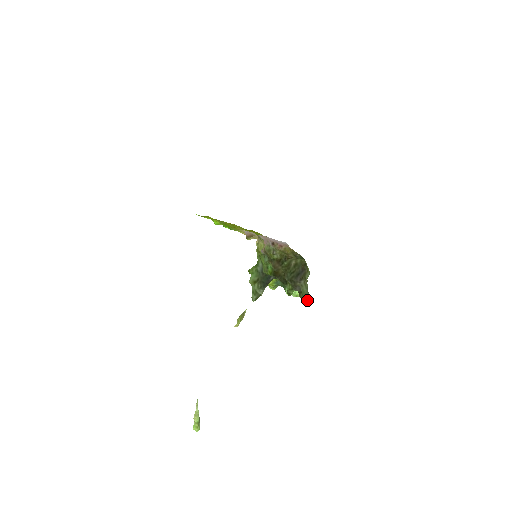
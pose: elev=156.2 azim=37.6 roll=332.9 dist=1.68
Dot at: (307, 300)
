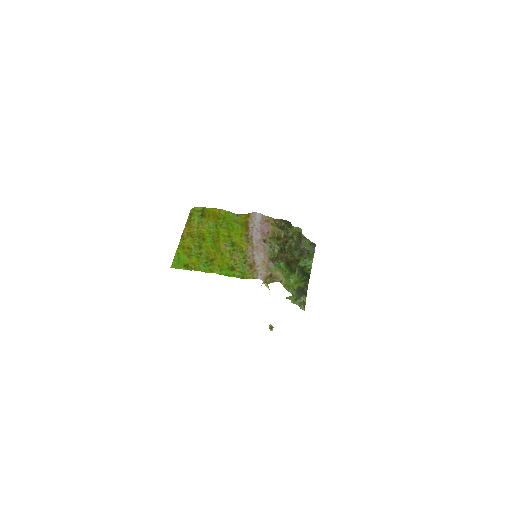
Dot at: (312, 247)
